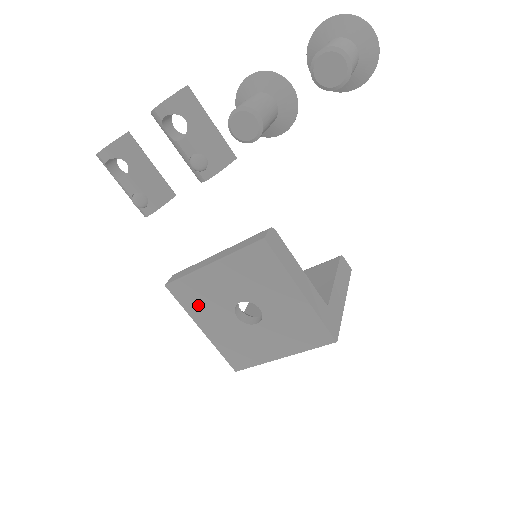
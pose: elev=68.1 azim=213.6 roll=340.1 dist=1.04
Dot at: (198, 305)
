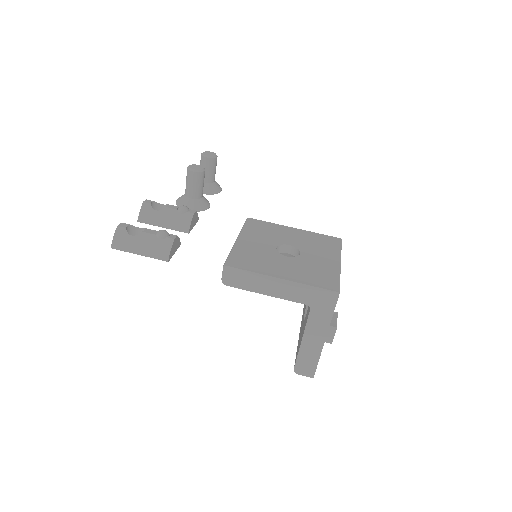
Dot at: (257, 264)
